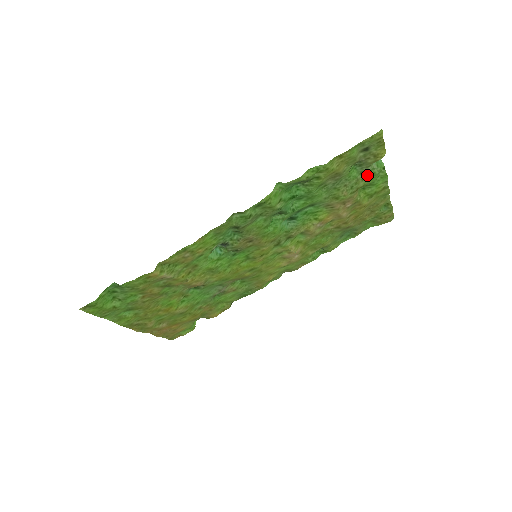
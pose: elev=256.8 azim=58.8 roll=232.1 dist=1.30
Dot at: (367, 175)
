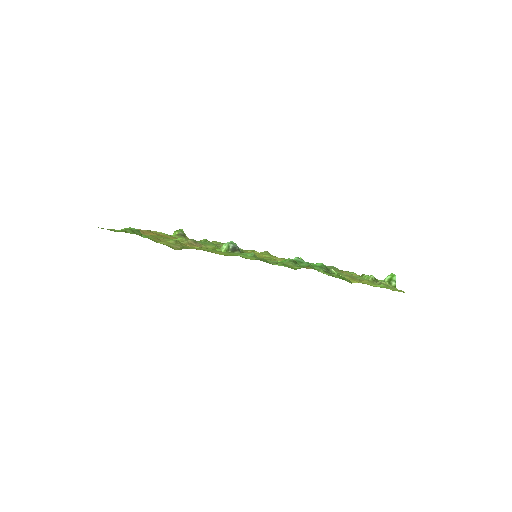
Dot at: occluded
